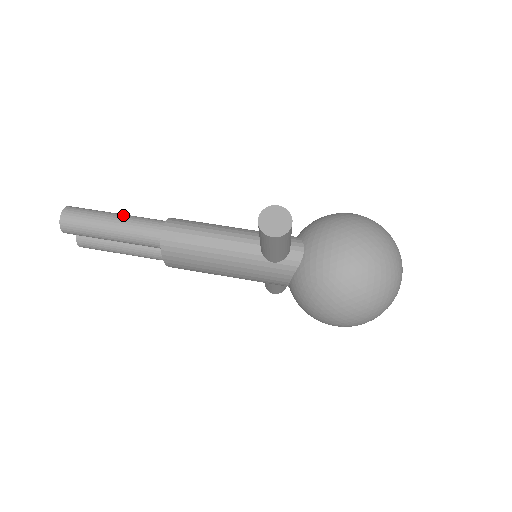
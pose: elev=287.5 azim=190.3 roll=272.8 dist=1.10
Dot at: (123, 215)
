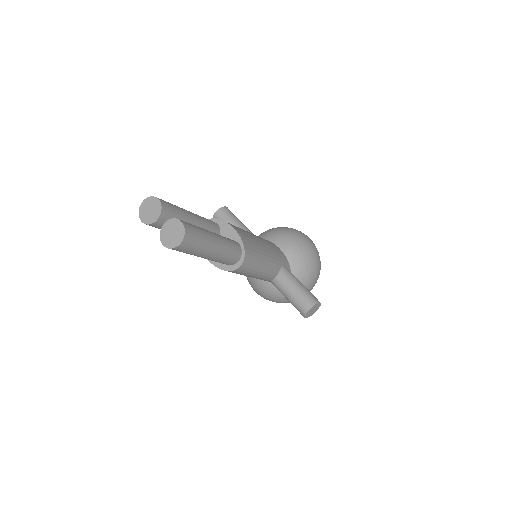
Dot at: (220, 244)
